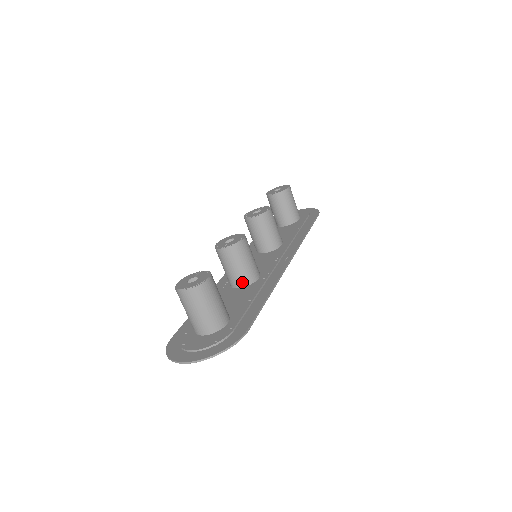
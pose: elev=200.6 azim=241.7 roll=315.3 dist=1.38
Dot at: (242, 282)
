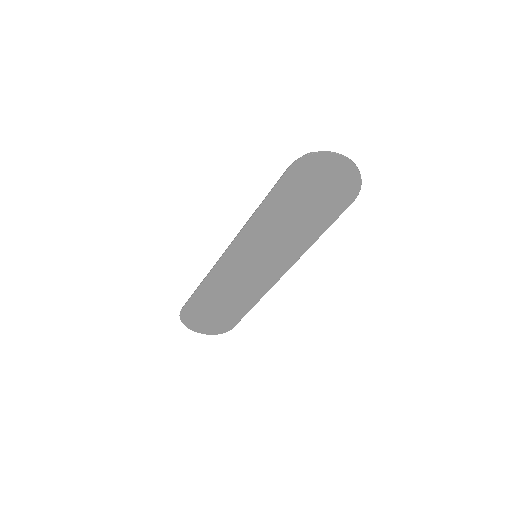
Dot at: occluded
